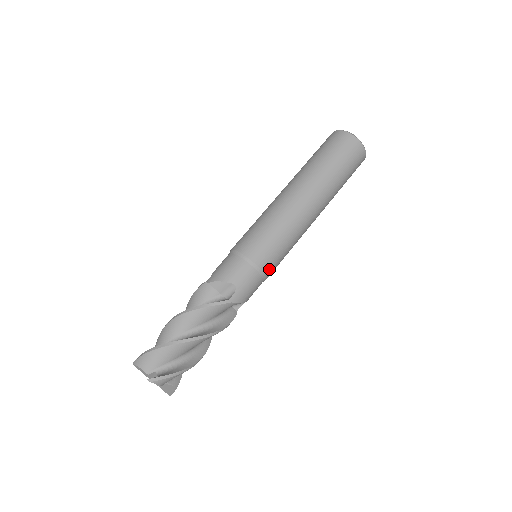
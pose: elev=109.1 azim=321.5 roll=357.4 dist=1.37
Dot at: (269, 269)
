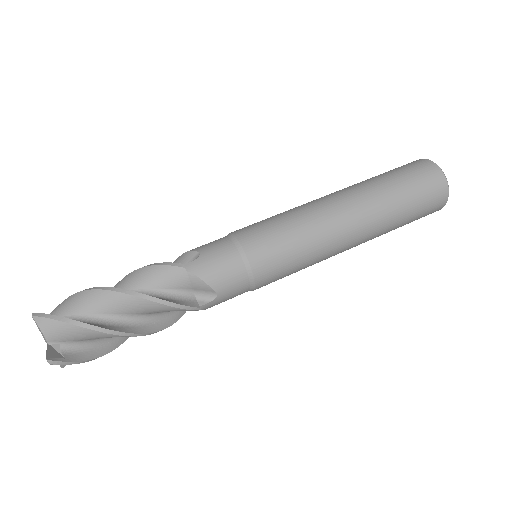
Dot at: (262, 286)
